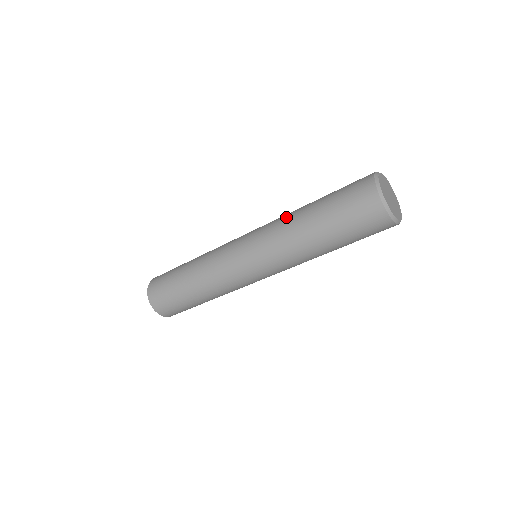
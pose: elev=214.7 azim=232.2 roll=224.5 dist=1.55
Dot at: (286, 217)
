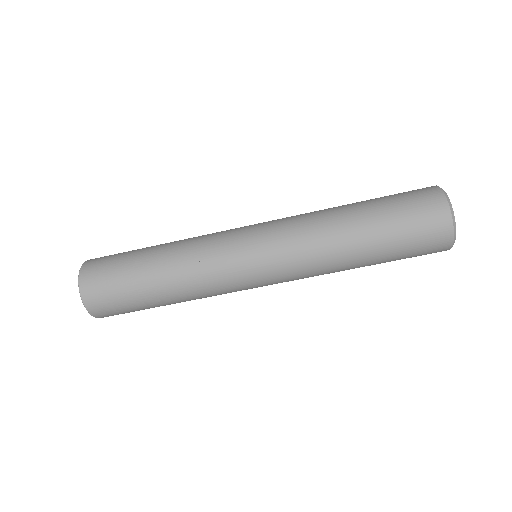
Dot at: occluded
